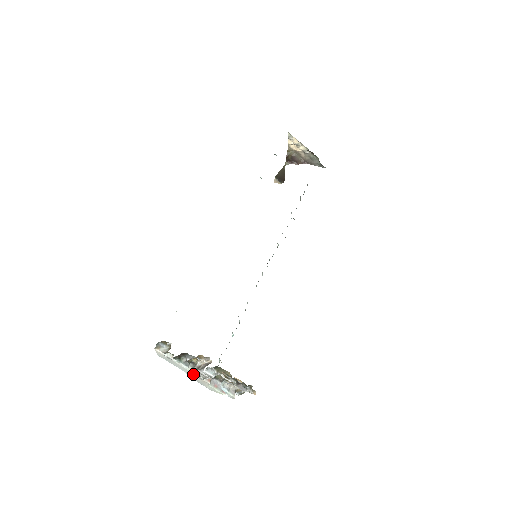
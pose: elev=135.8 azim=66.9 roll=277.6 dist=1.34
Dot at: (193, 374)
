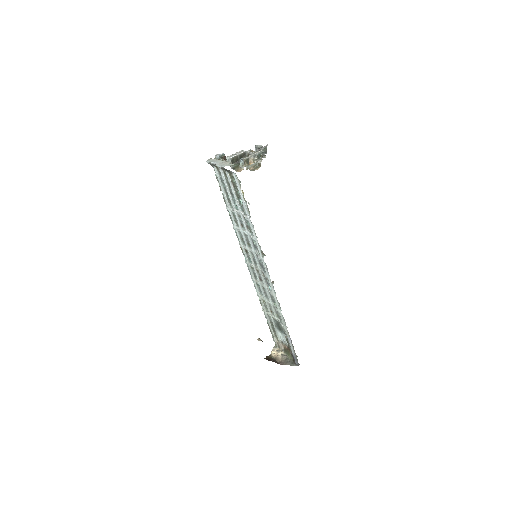
Dot at: (227, 157)
